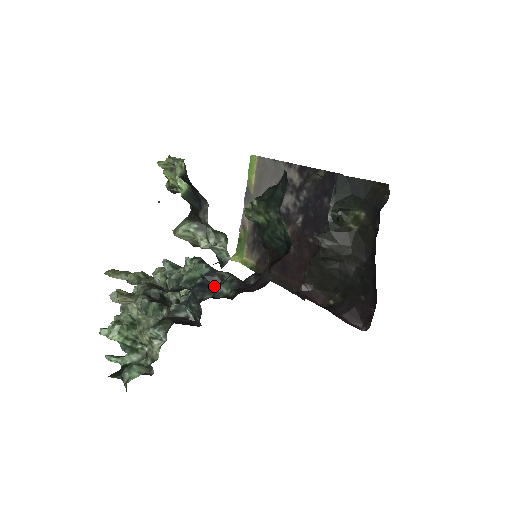
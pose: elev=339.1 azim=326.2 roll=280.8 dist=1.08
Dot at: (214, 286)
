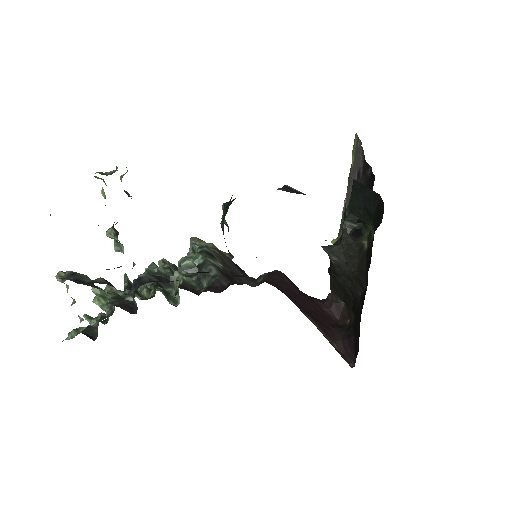
Dot at: occluded
